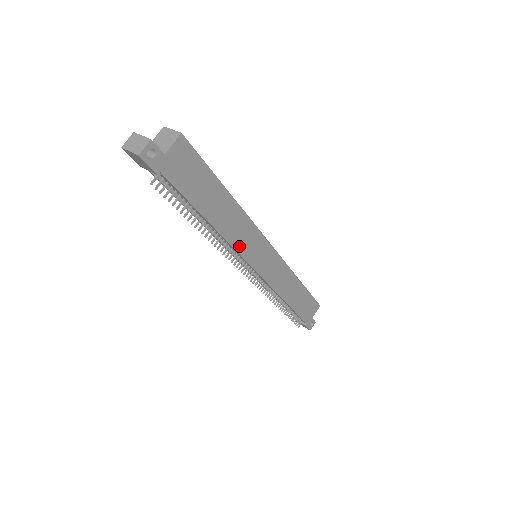
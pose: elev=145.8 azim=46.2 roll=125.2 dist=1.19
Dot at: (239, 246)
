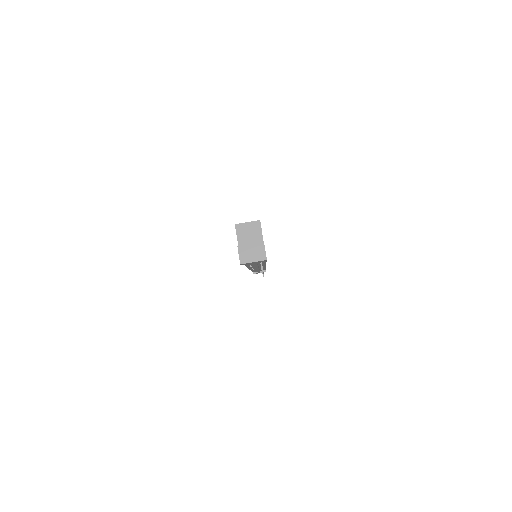
Dot at: occluded
